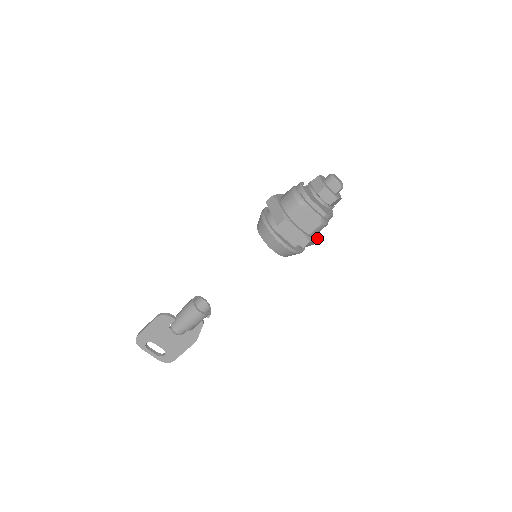
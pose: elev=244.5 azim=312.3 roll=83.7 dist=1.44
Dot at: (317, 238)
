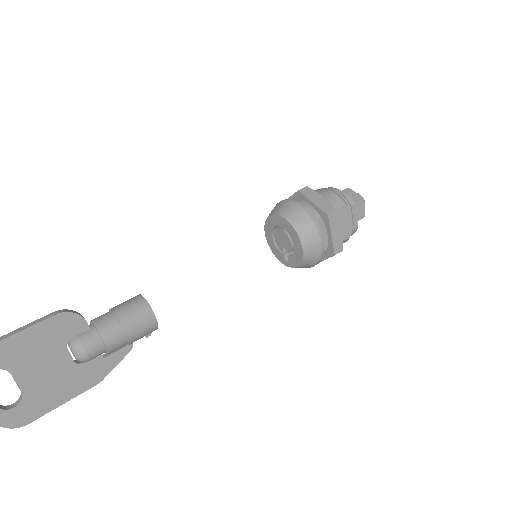
Dot at: occluded
